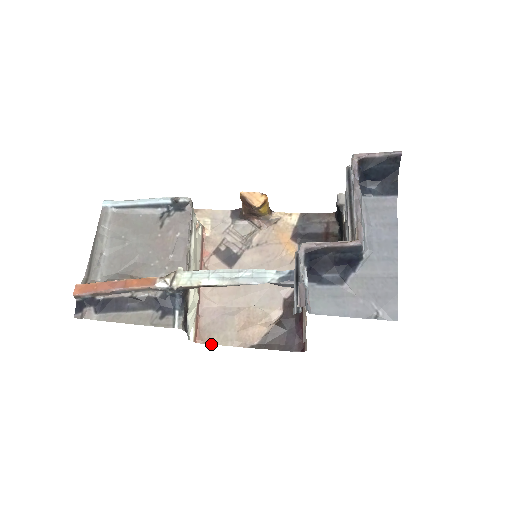
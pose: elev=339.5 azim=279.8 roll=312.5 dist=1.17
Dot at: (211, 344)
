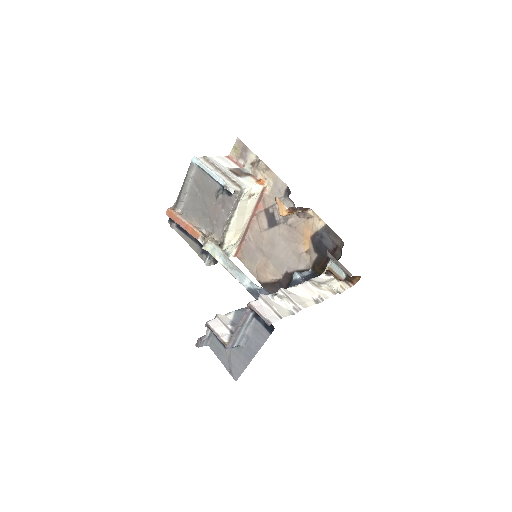
Dot at: (243, 263)
